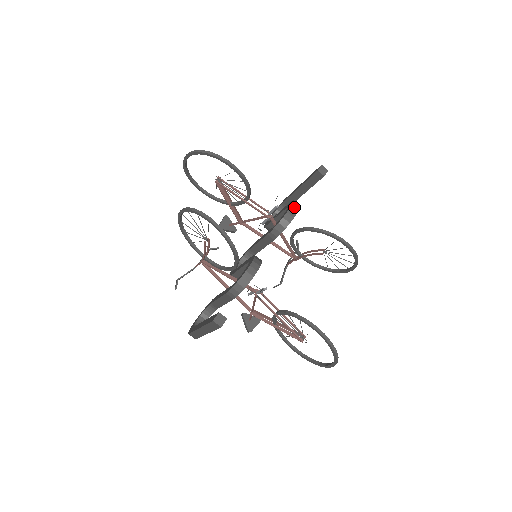
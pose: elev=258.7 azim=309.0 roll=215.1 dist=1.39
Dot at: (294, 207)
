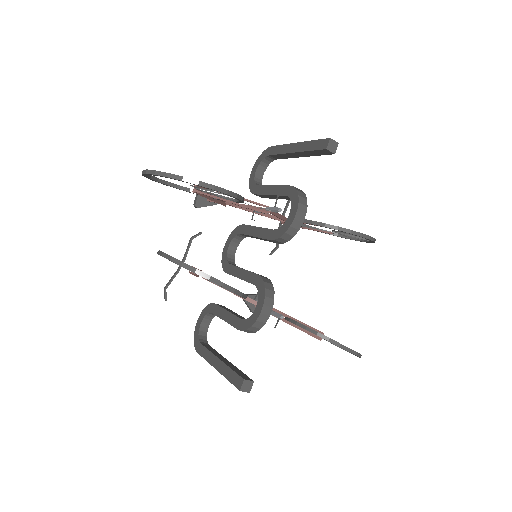
Dot at: (301, 207)
